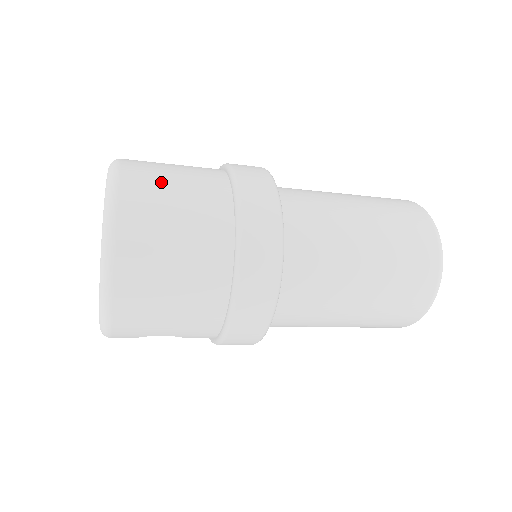
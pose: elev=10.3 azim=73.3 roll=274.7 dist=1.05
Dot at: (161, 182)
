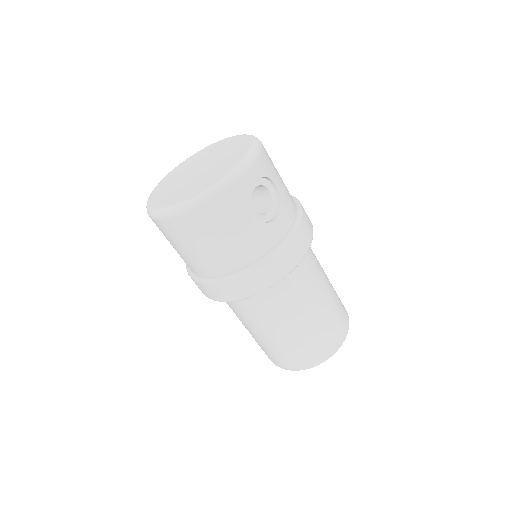
Dot at: occluded
